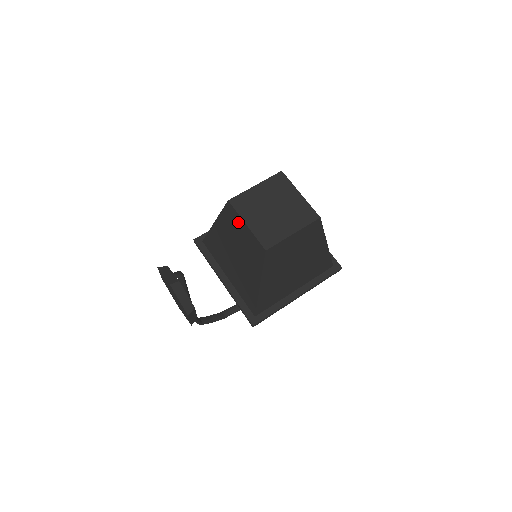
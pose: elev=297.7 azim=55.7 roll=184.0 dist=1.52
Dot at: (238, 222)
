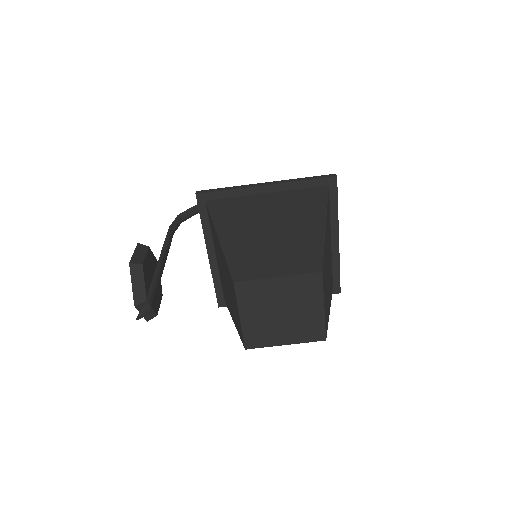
Dot at: (235, 299)
